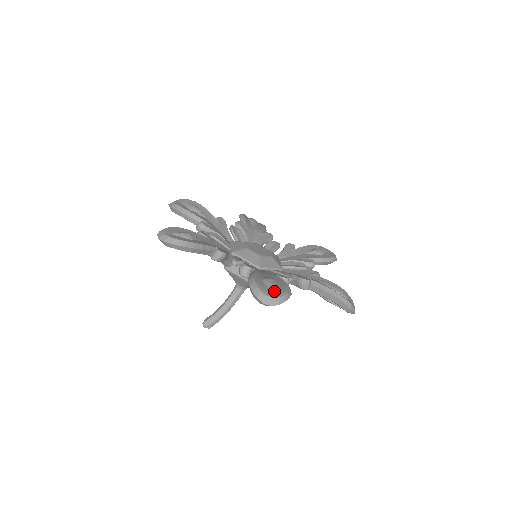
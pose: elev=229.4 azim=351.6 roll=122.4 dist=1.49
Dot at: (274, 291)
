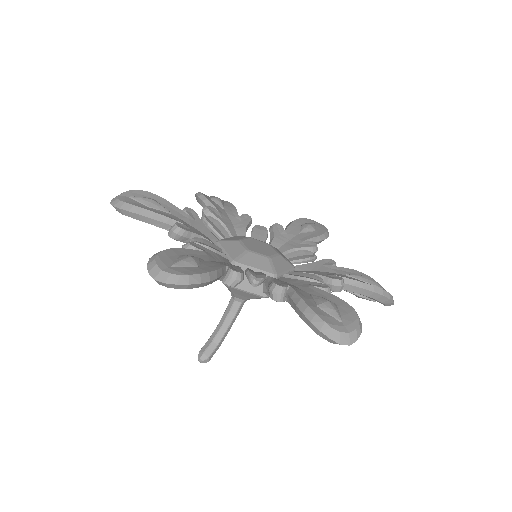
Dot at: (343, 320)
